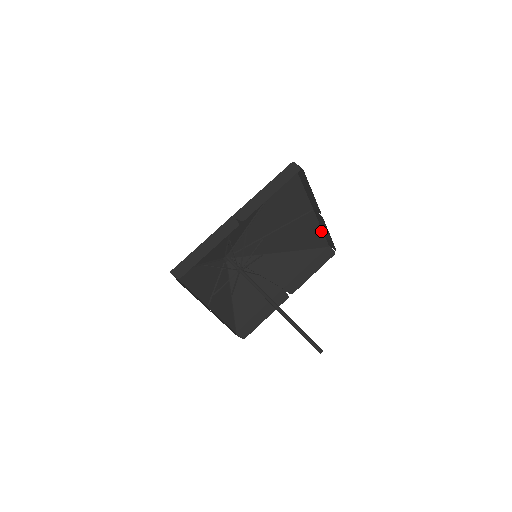
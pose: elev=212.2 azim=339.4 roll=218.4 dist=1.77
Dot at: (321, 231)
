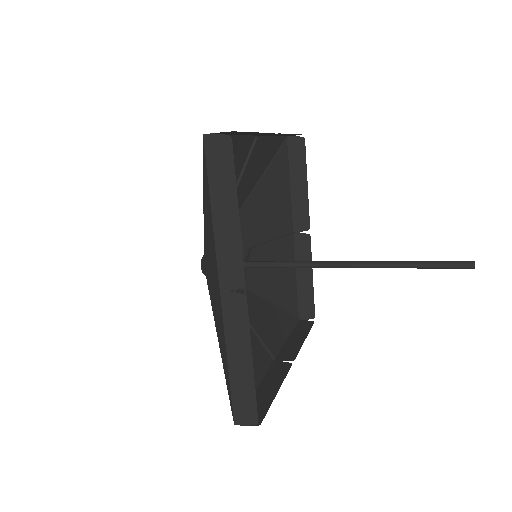
Dot at: (295, 283)
